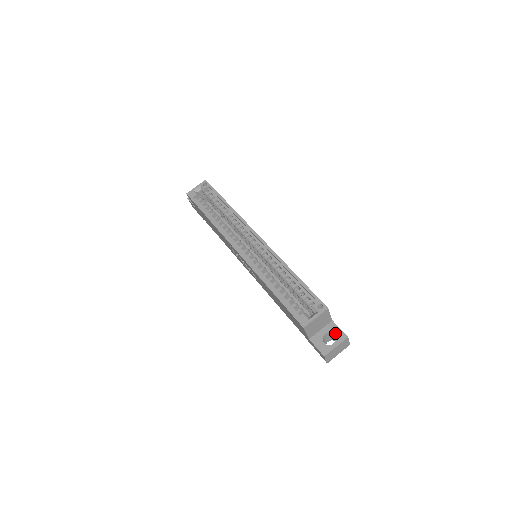
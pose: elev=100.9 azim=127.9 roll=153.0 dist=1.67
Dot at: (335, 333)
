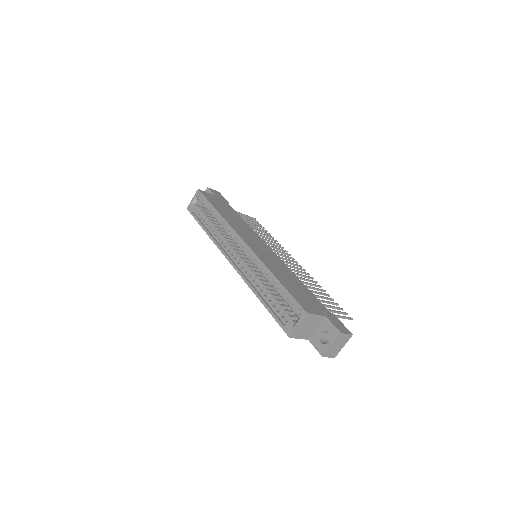
Dot at: (329, 330)
